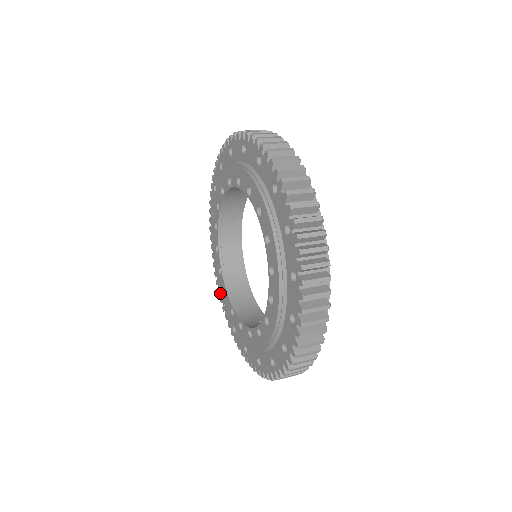
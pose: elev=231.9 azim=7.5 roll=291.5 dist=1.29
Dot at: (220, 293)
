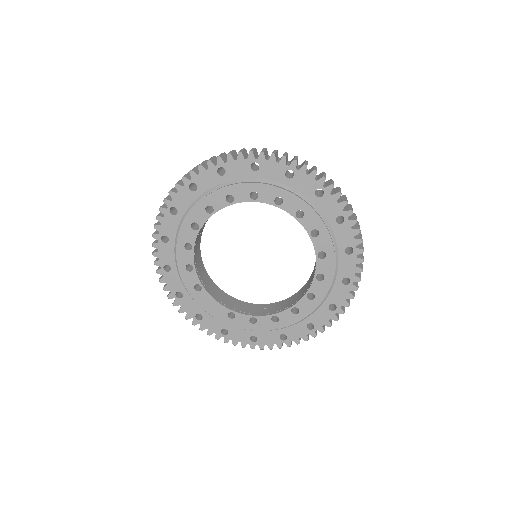
Dot at: (186, 311)
